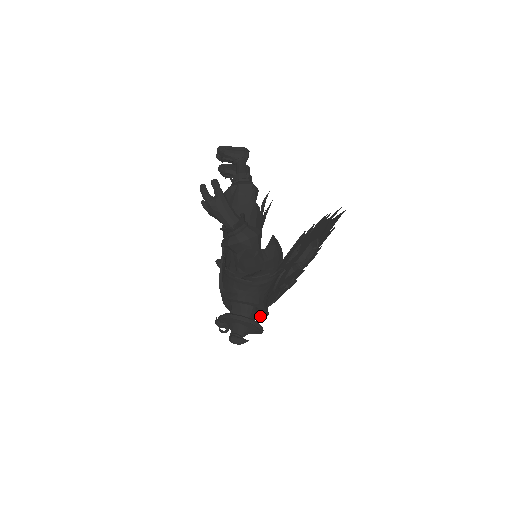
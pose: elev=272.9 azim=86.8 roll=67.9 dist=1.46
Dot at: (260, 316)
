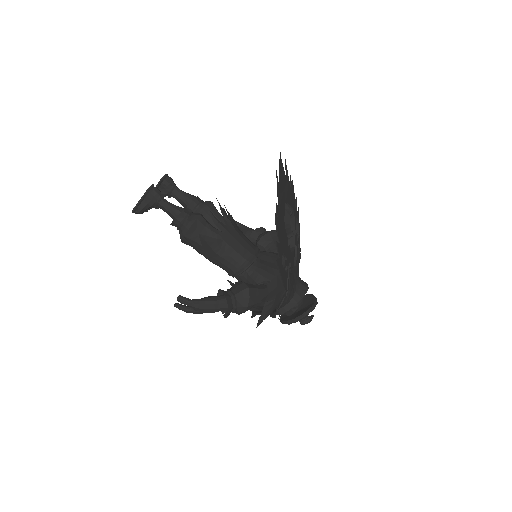
Dot at: occluded
